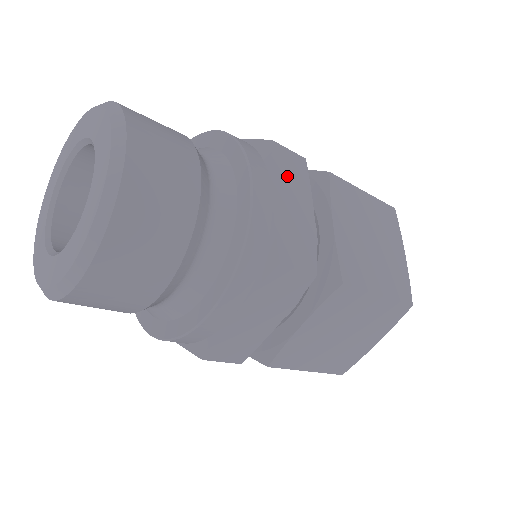
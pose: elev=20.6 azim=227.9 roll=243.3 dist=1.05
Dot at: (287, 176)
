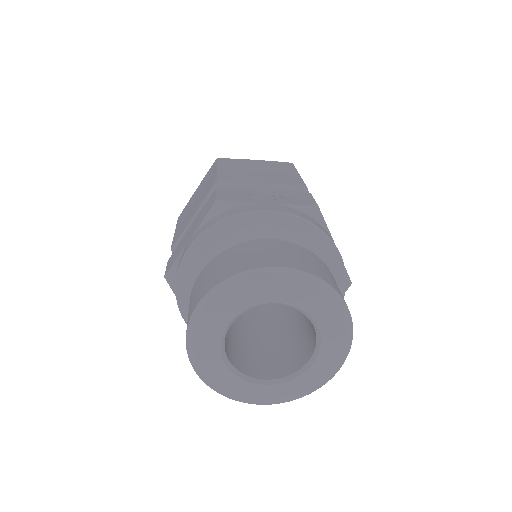
Dot at: occluded
